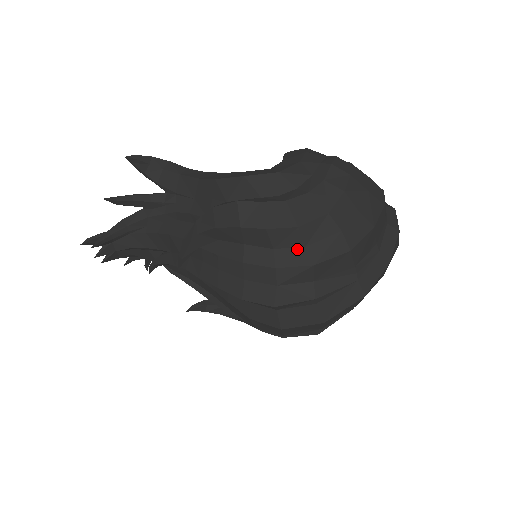
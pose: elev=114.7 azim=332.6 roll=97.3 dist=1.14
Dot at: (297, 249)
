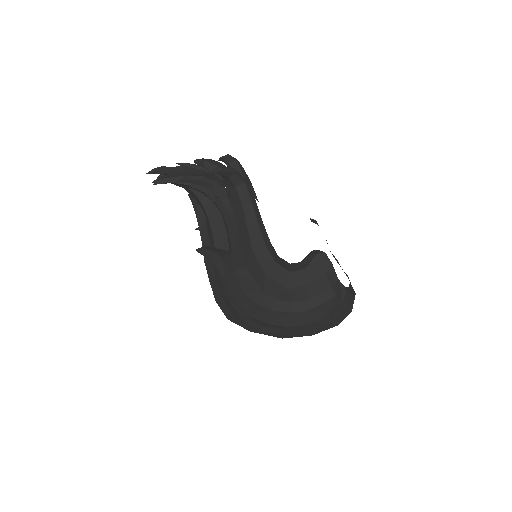
Dot at: (259, 323)
